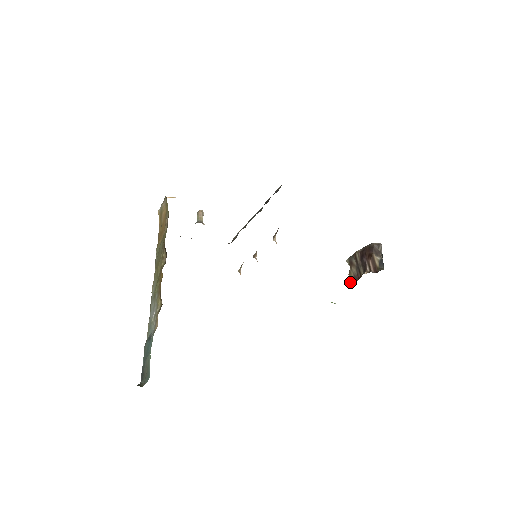
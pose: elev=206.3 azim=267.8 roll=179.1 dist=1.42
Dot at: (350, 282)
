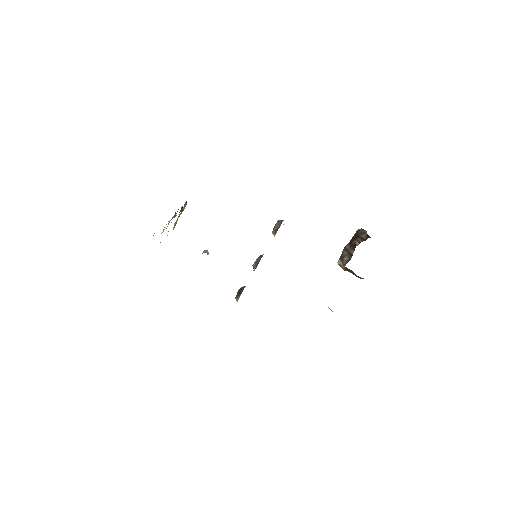
Dot at: (344, 267)
